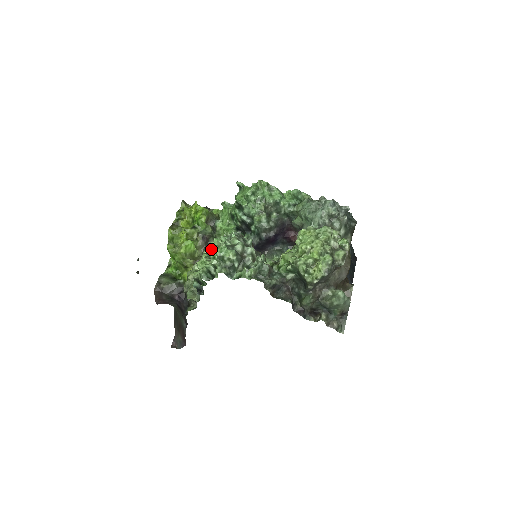
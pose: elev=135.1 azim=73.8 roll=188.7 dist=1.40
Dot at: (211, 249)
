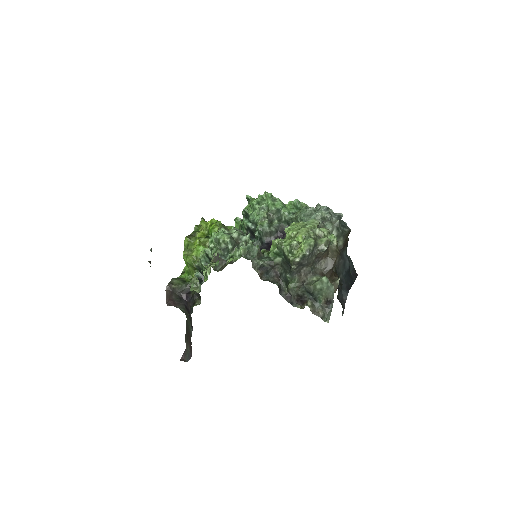
Dot at: occluded
